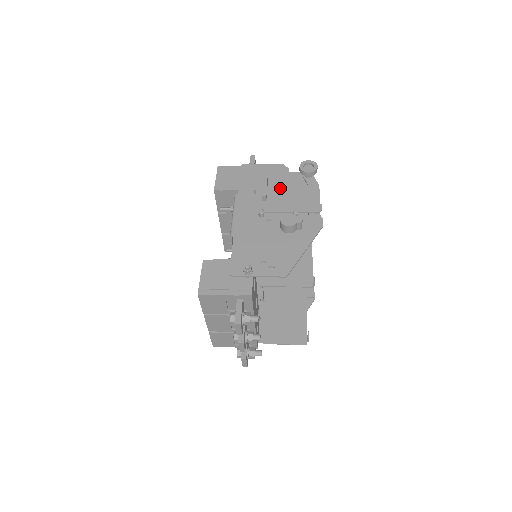
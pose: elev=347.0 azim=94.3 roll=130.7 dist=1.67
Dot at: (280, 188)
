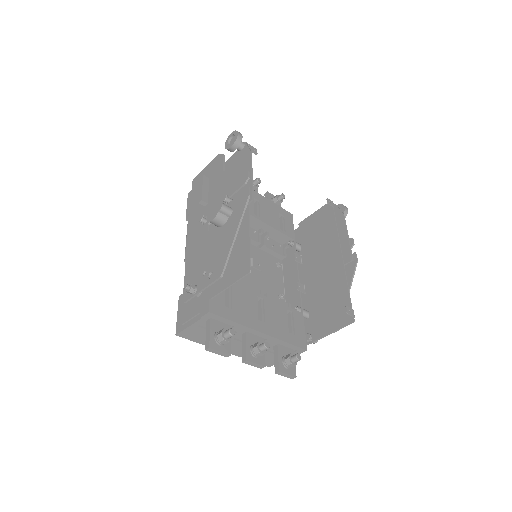
Dot at: (217, 181)
